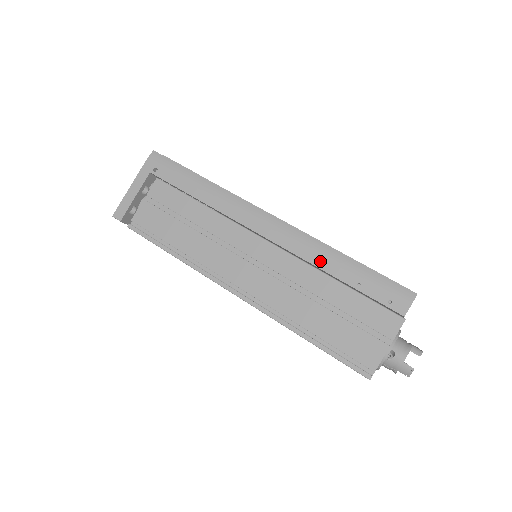
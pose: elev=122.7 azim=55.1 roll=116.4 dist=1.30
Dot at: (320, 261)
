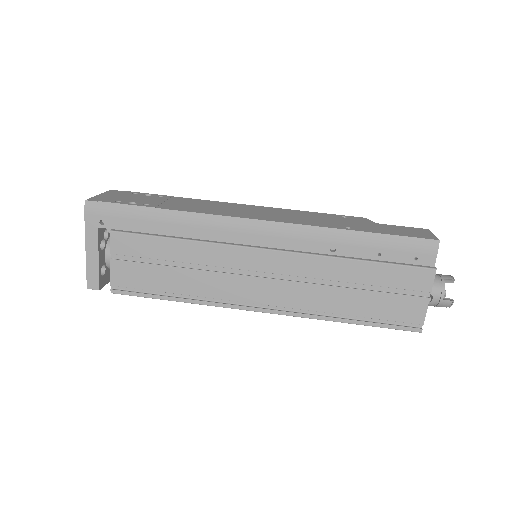
Dot at: (330, 246)
